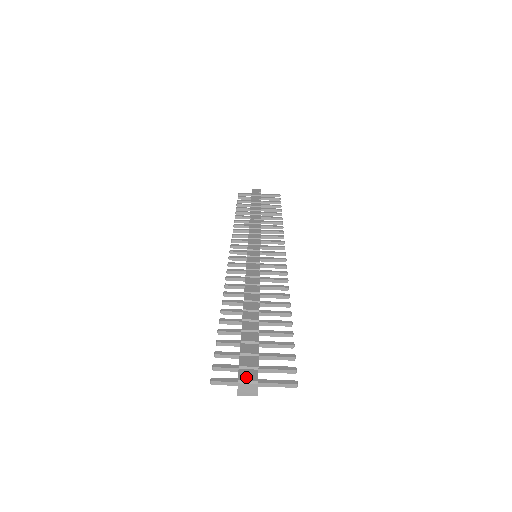
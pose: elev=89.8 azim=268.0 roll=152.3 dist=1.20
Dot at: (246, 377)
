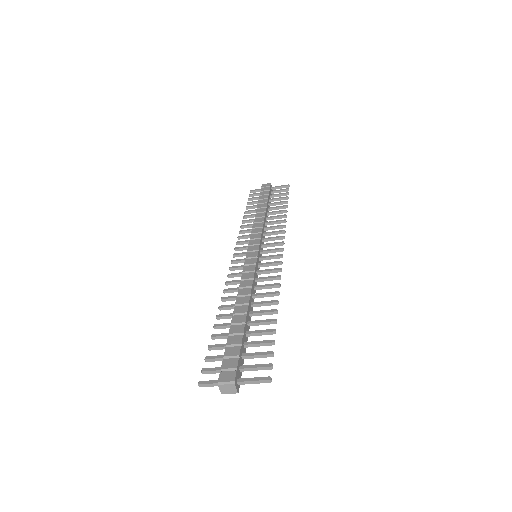
Dot at: (225, 378)
